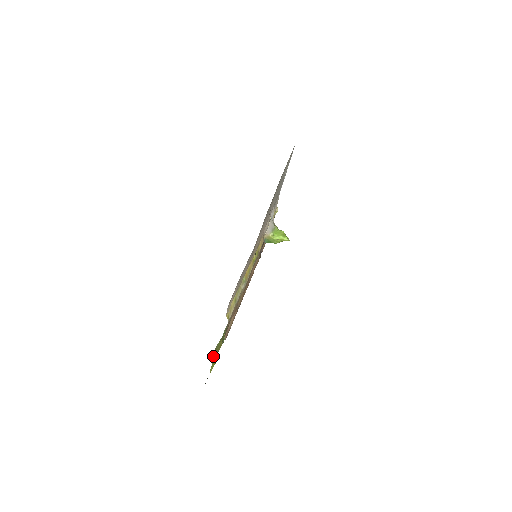
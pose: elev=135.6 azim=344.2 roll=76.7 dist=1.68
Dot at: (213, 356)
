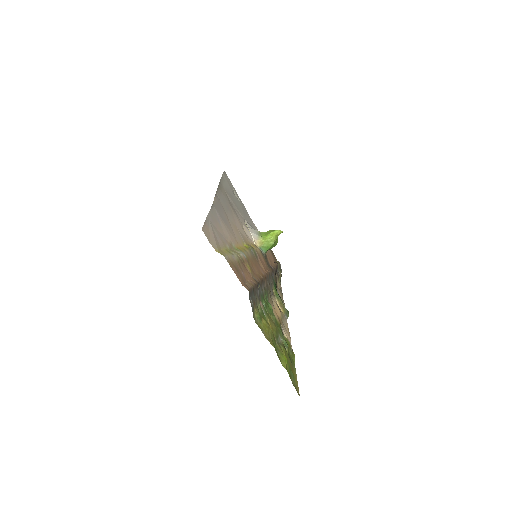
Dot at: occluded
